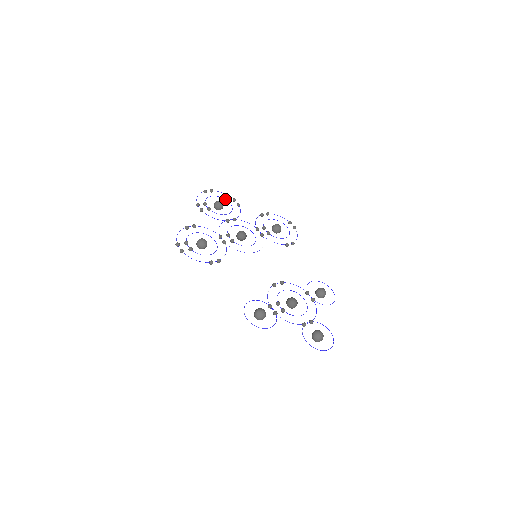
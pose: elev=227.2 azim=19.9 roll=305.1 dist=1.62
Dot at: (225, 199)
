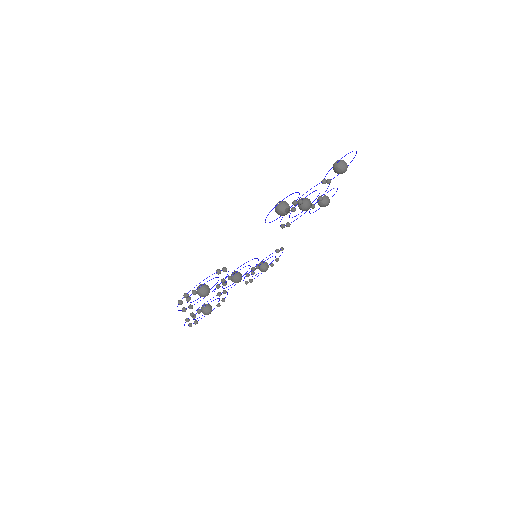
Dot at: occluded
